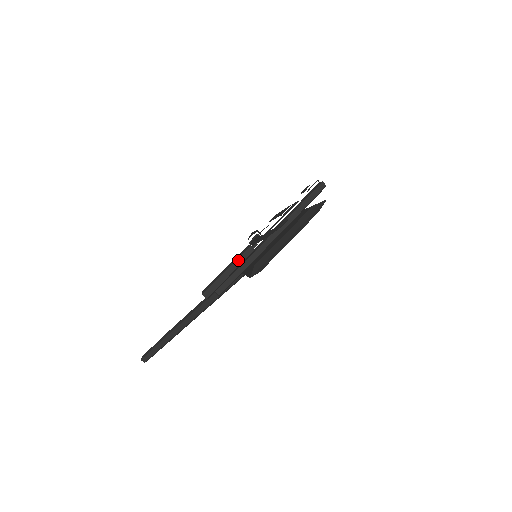
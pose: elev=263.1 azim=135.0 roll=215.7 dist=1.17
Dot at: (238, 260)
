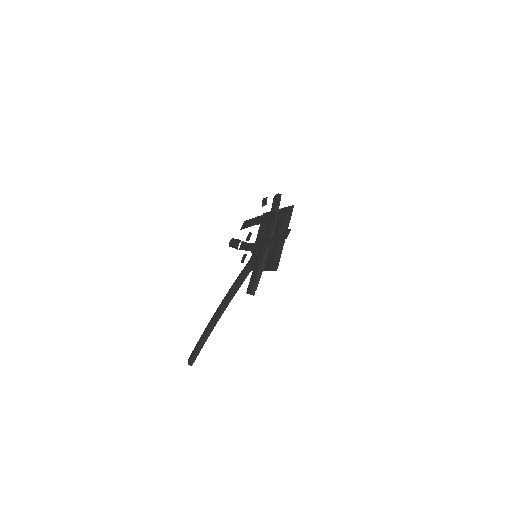
Dot at: (261, 264)
